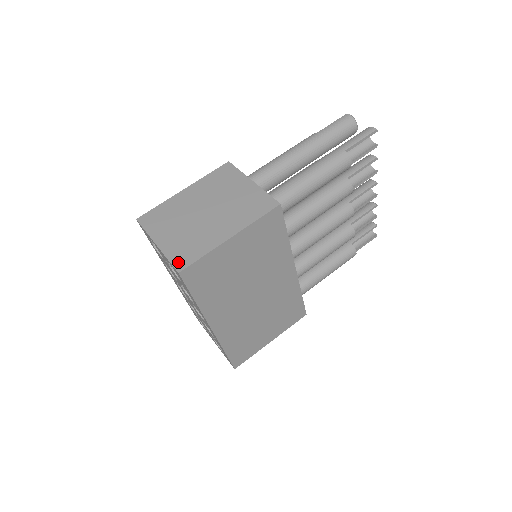
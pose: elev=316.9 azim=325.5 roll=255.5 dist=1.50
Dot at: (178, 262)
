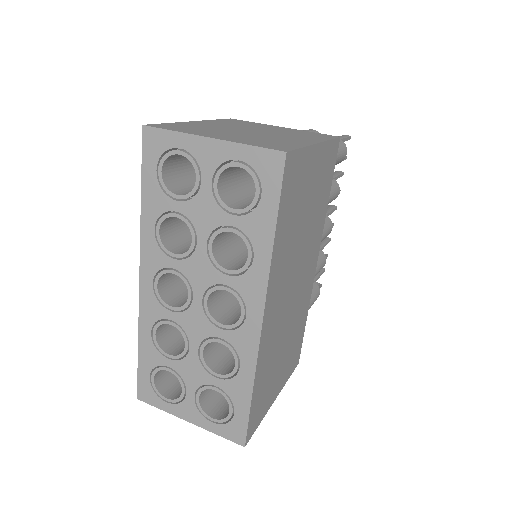
Dot at: (272, 147)
